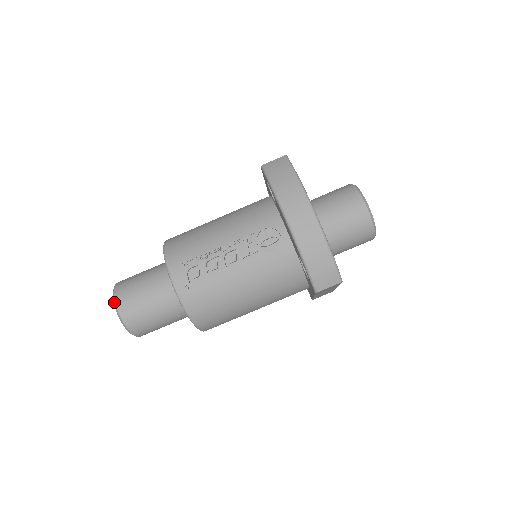
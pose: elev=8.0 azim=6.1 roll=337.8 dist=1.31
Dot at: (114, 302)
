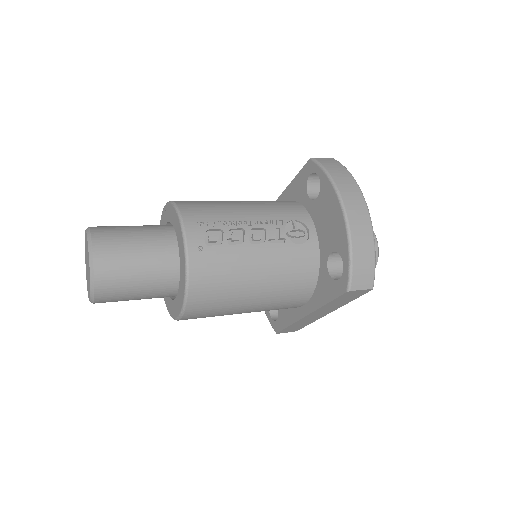
Dot at: (90, 241)
